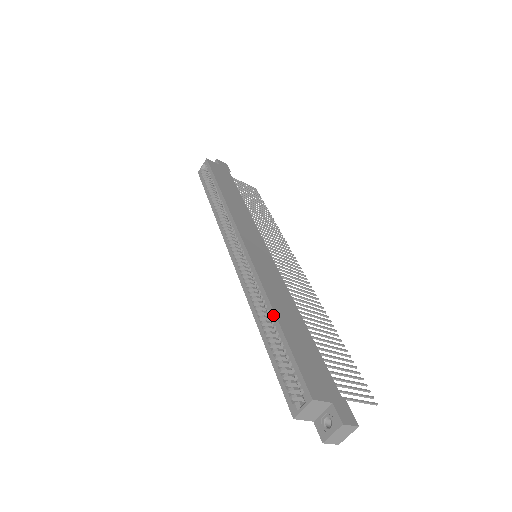
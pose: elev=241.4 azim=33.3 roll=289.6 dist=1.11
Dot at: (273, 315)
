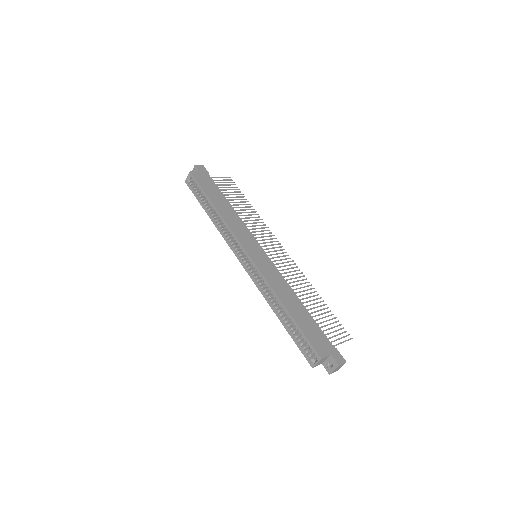
Dot at: (285, 308)
